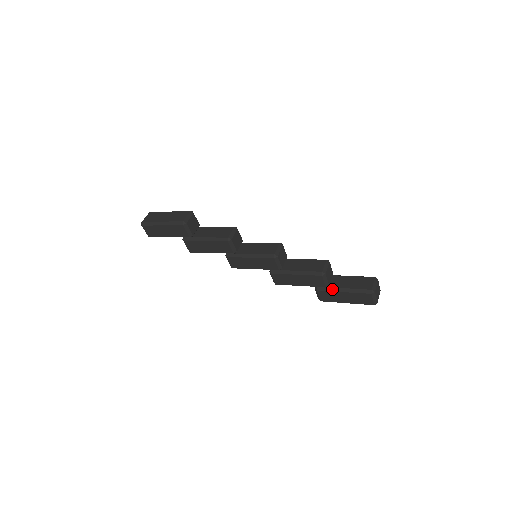
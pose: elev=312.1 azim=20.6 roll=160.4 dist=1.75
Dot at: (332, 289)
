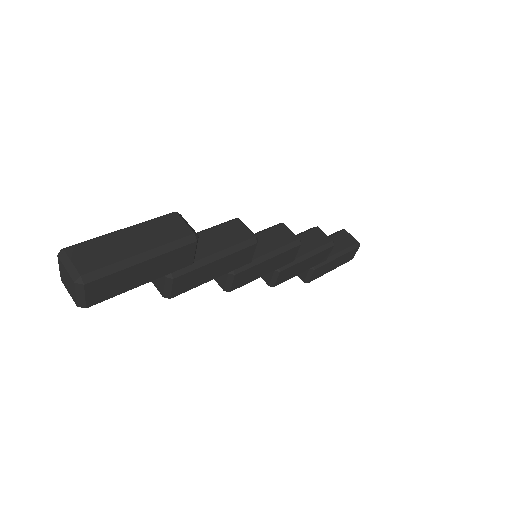
Dot at: (328, 260)
